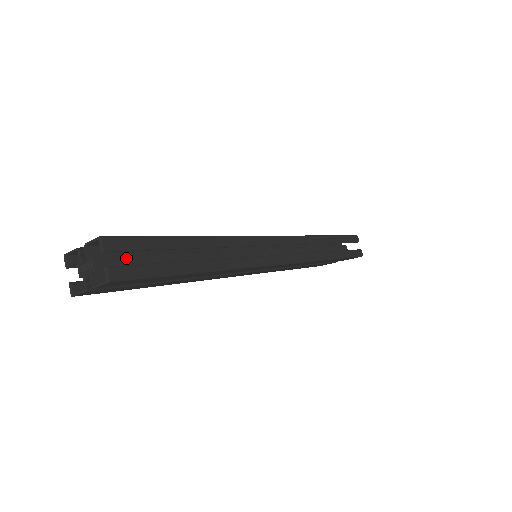
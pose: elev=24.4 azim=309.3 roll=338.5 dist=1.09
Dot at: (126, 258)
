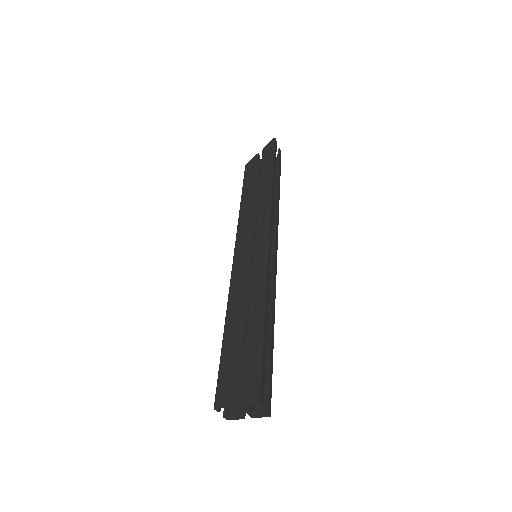
Dot at: occluded
